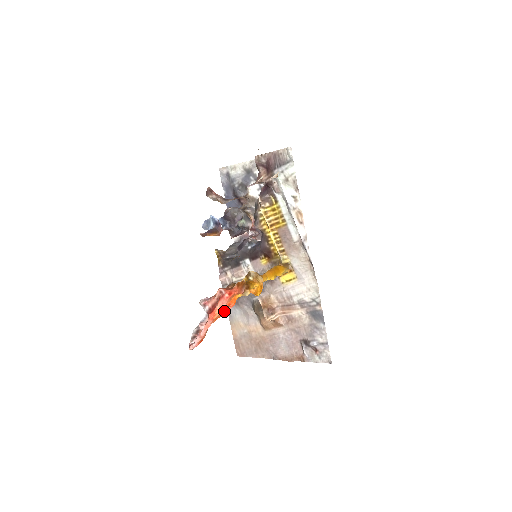
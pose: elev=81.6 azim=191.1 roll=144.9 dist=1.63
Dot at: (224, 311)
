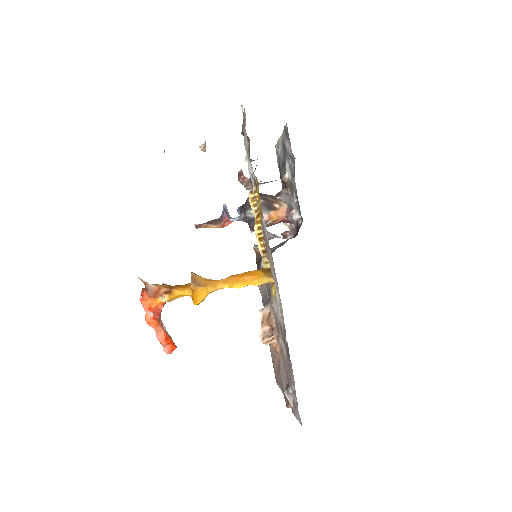
Dot at: (154, 316)
